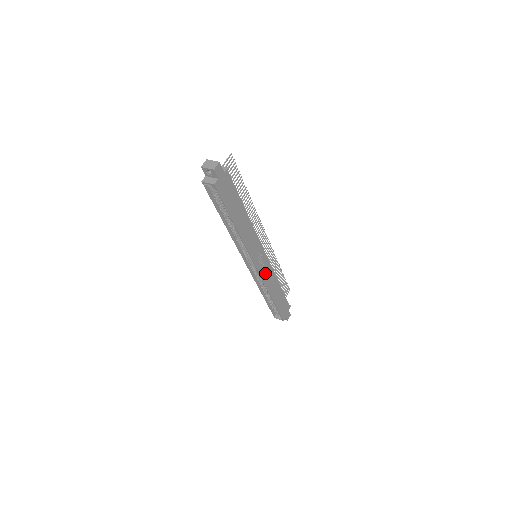
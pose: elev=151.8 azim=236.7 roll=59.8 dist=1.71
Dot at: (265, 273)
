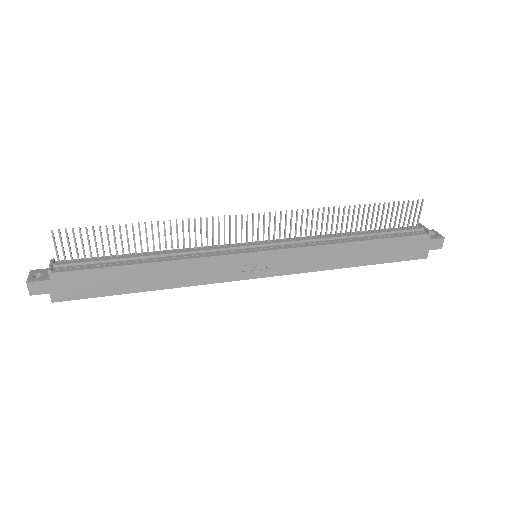
Dot at: (292, 264)
